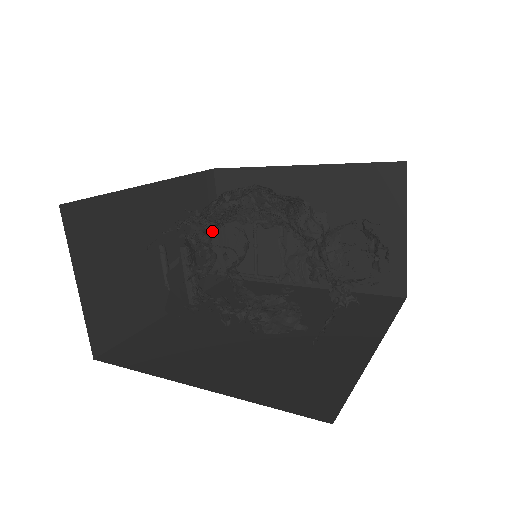
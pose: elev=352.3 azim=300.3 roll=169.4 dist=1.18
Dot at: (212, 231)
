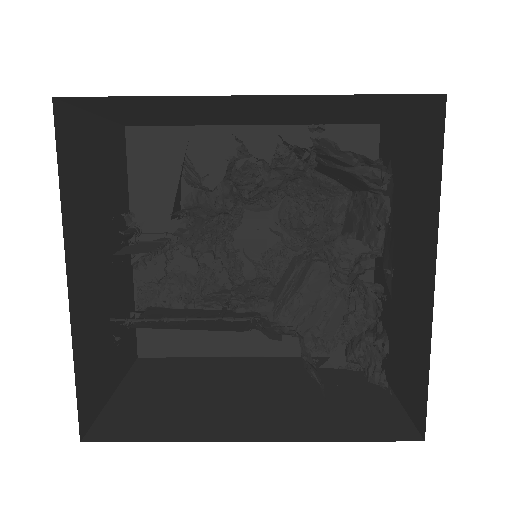
Dot at: (157, 311)
